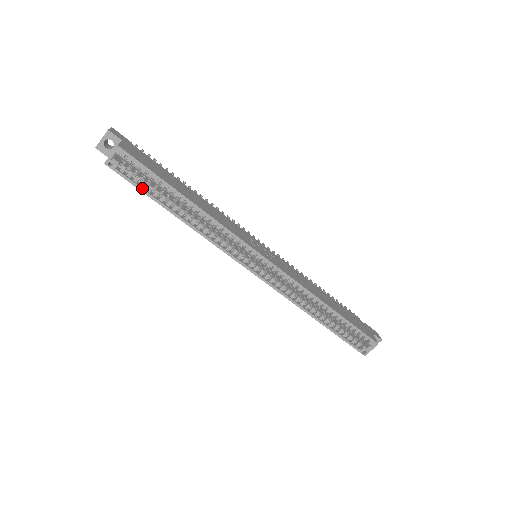
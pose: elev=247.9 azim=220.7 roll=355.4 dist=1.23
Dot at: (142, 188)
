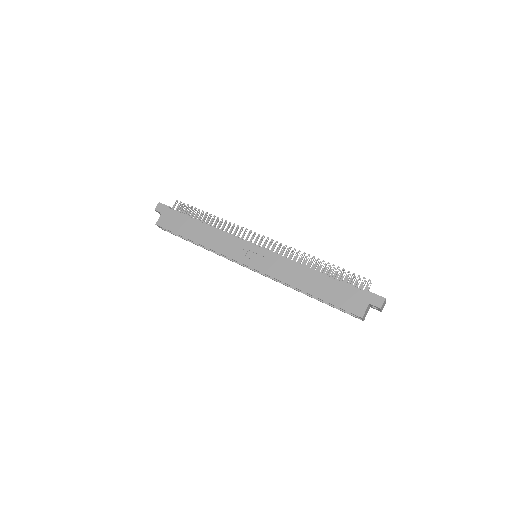
Dot at: (180, 237)
